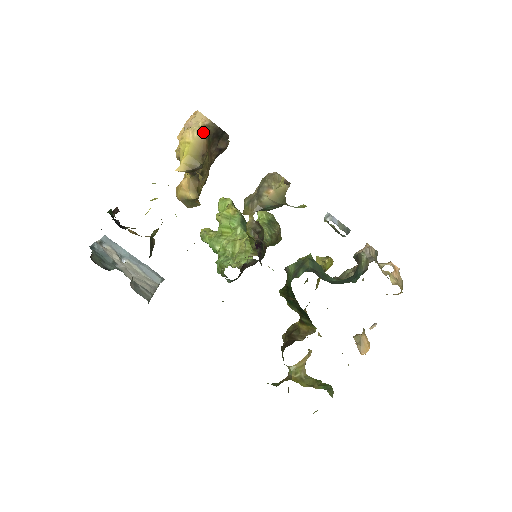
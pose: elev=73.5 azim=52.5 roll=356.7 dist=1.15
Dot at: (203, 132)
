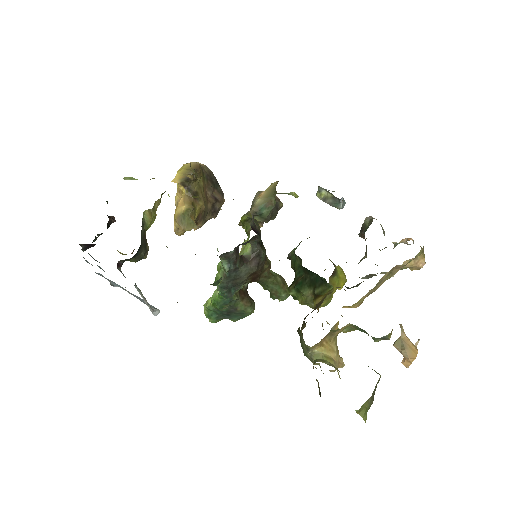
Dot at: occluded
